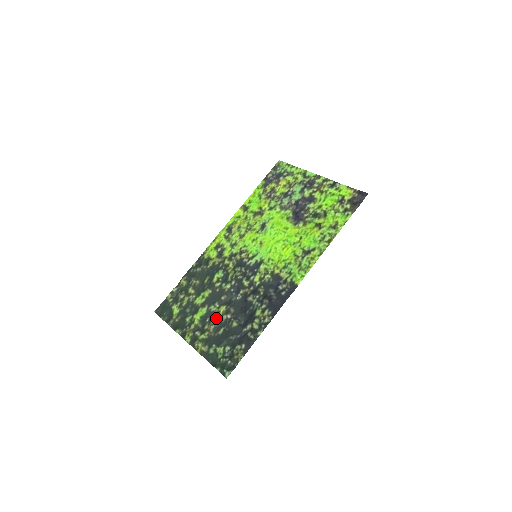
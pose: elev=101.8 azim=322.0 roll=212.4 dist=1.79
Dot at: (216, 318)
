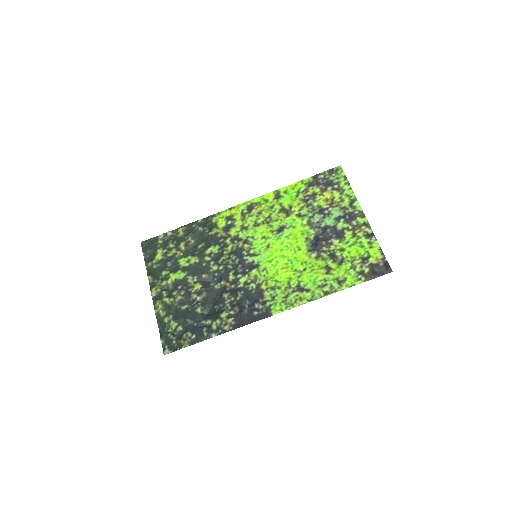
Dot at: (187, 291)
